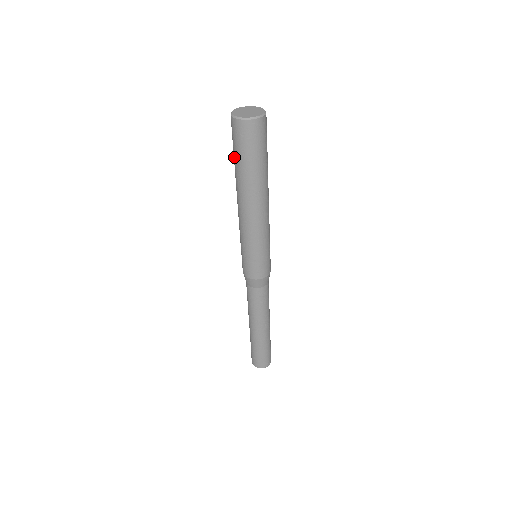
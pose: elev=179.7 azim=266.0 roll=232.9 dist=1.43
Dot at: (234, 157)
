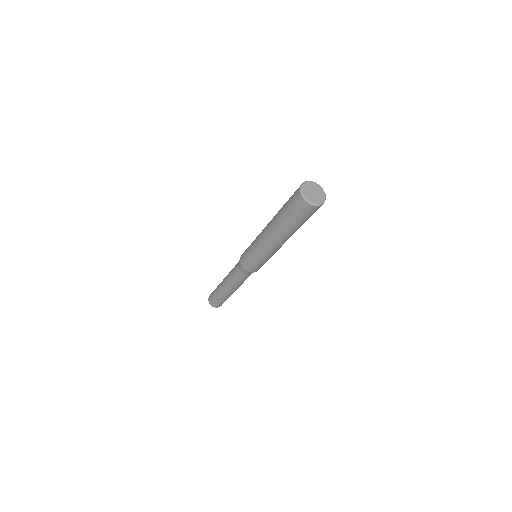
Dot at: (287, 217)
